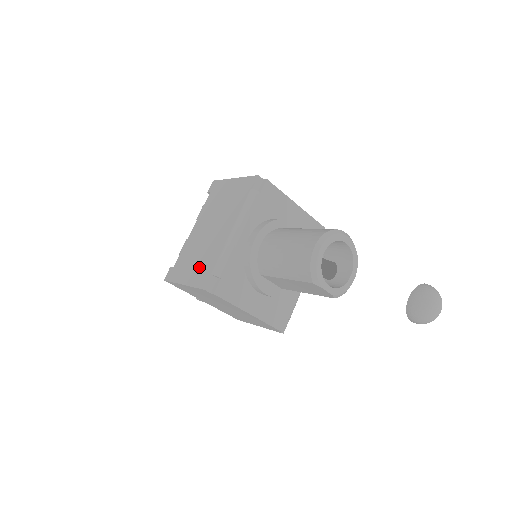
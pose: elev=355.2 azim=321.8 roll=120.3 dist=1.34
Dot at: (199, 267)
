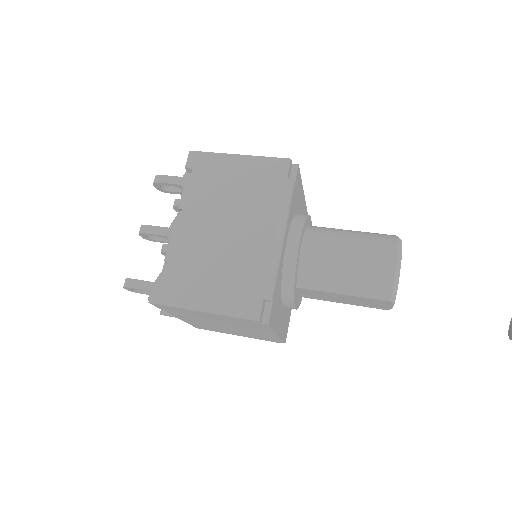
Dot at: (229, 286)
